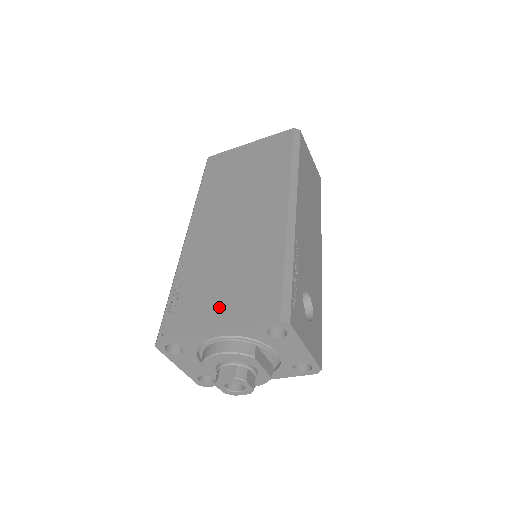
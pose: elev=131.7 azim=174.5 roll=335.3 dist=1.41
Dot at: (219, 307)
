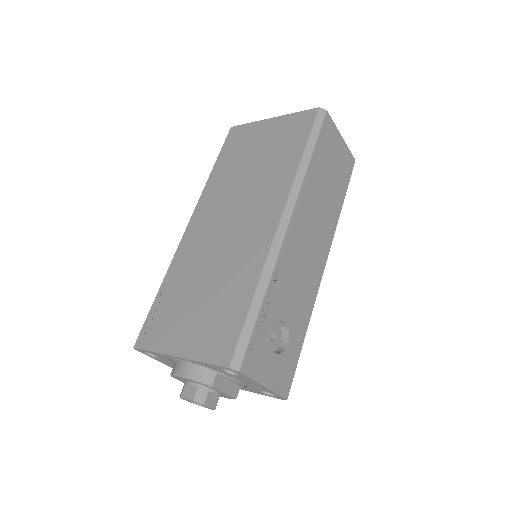
Dot at: (187, 329)
